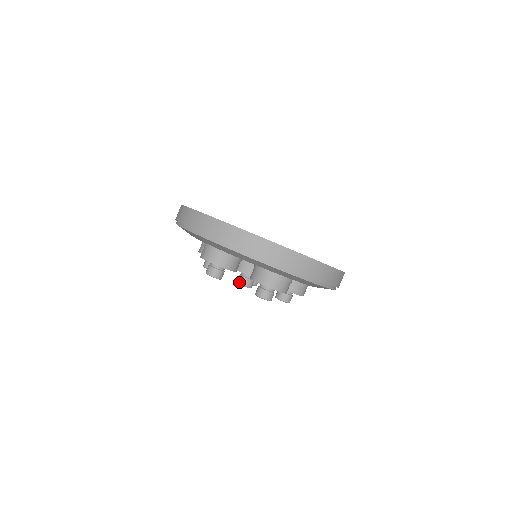
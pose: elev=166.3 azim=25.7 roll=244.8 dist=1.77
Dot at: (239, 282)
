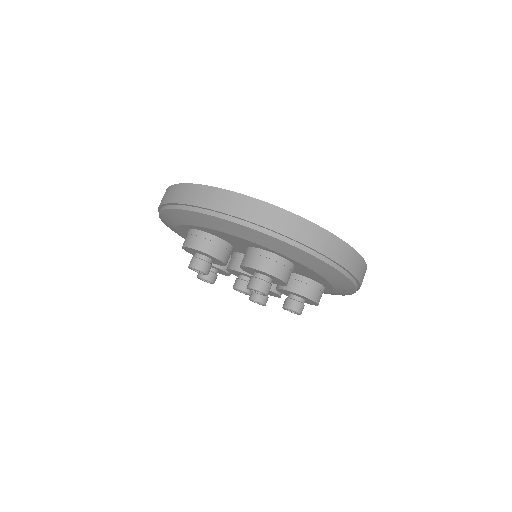
Dot at: (234, 286)
